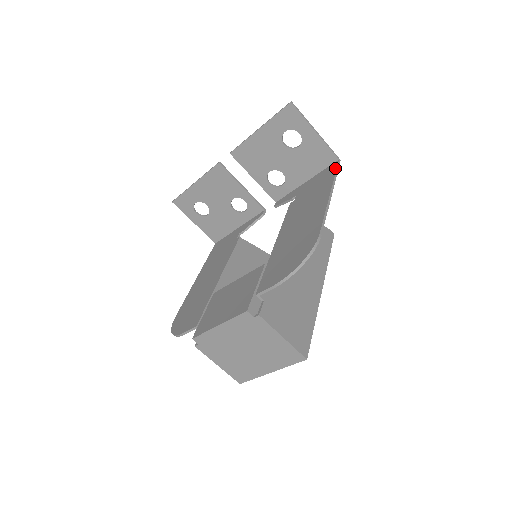
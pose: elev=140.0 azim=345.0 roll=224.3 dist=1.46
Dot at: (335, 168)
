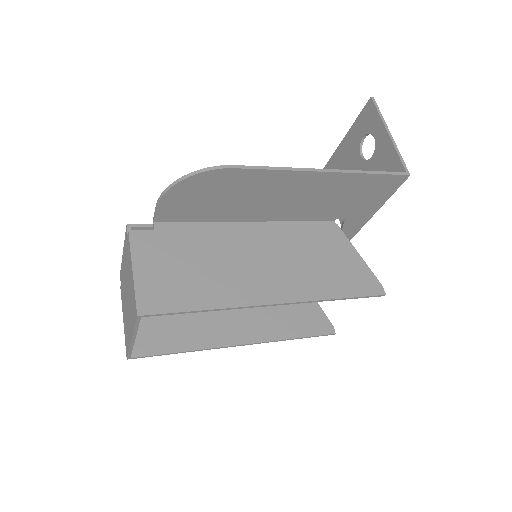
Dot at: (385, 173)
